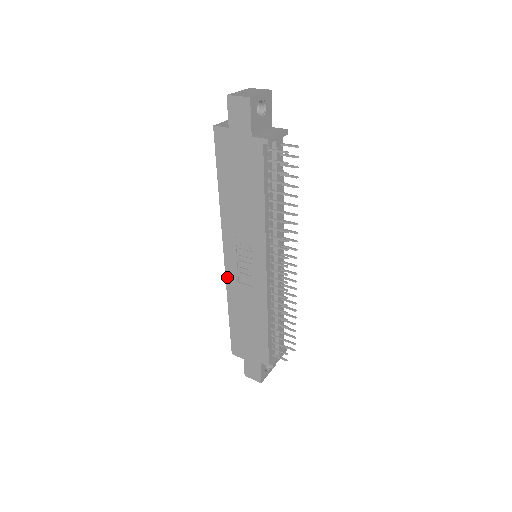
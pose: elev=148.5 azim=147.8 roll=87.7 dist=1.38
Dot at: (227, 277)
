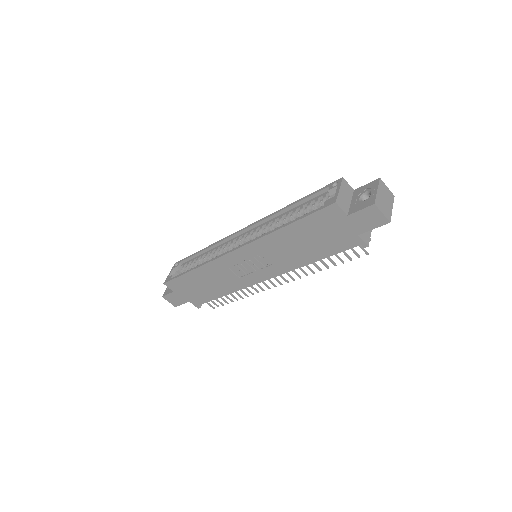
Dot at: (220, 259)
